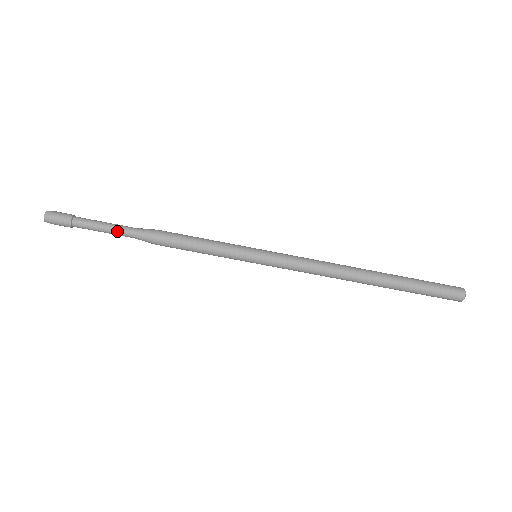
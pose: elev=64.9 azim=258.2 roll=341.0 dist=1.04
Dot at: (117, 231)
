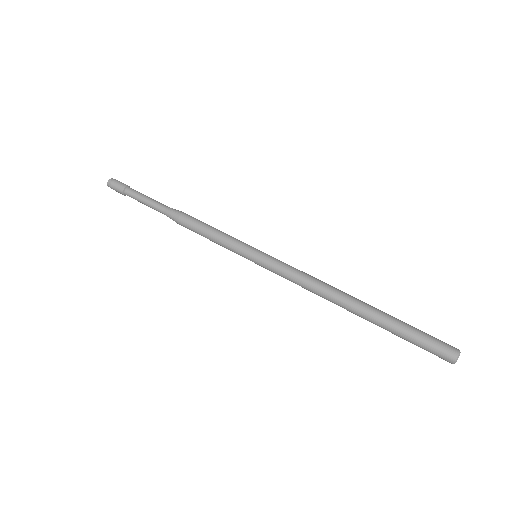
Dot at: (155, 203)
